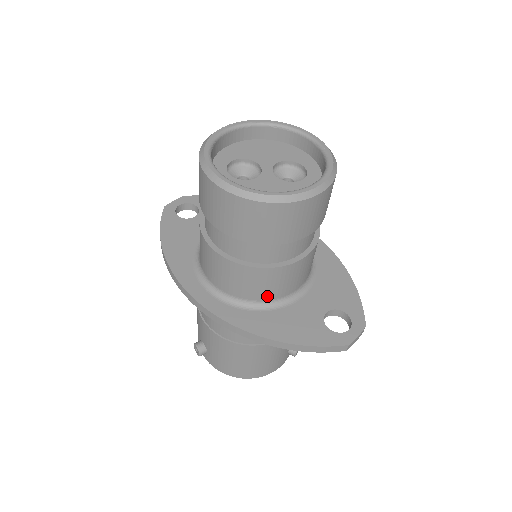
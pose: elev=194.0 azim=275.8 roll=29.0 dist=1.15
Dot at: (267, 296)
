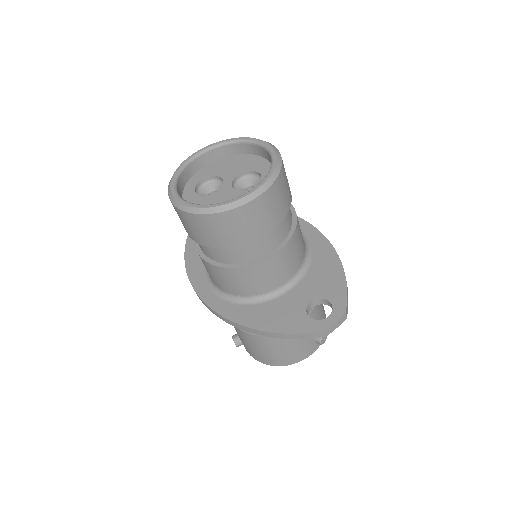
Dot at: (254, 291)
